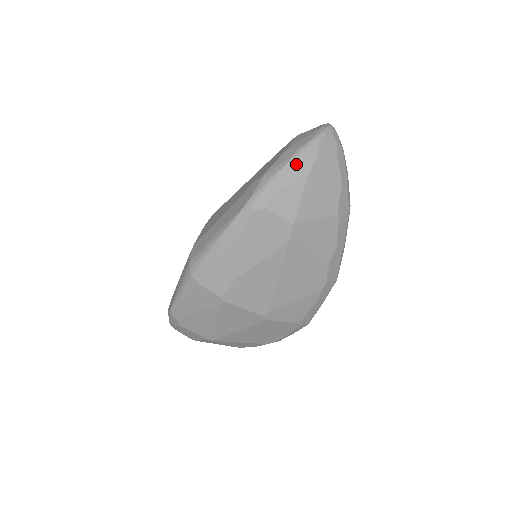
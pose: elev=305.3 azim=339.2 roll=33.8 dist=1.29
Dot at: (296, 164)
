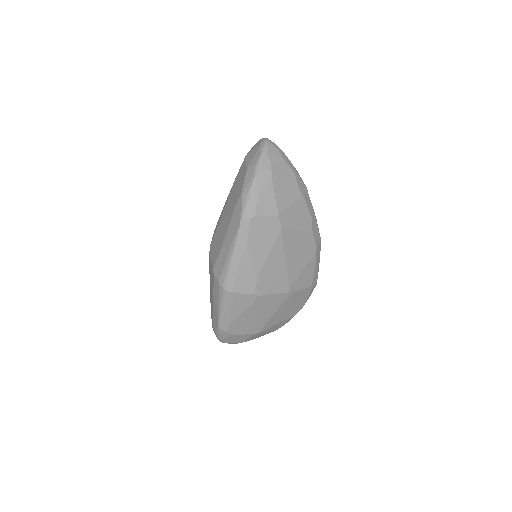
Dot at: (260, 175)
